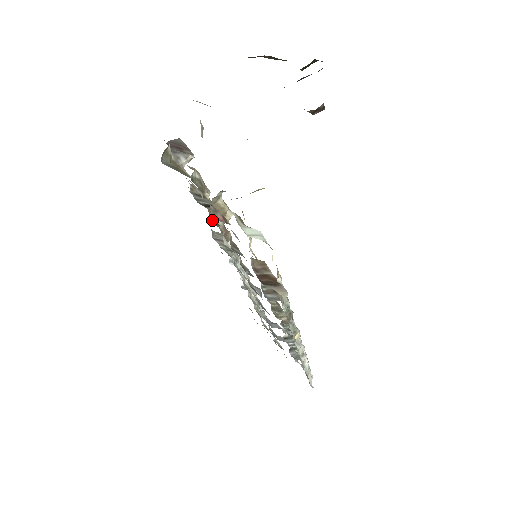
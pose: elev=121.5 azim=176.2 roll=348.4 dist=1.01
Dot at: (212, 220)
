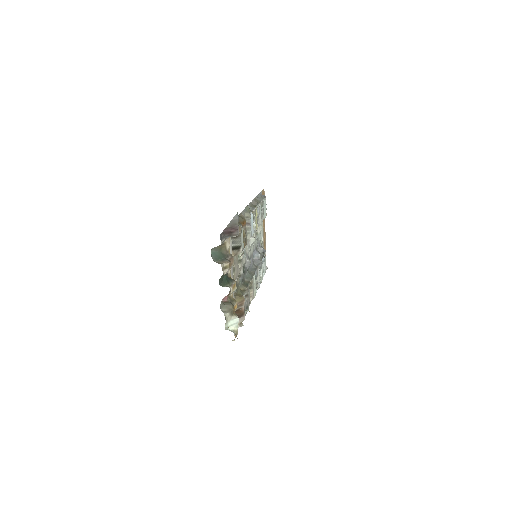
Dot at: occluded
